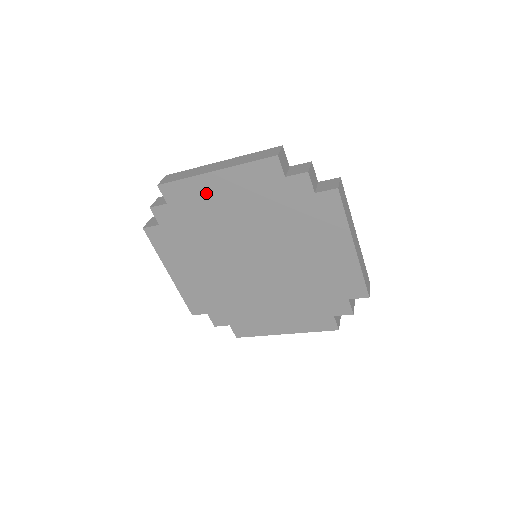
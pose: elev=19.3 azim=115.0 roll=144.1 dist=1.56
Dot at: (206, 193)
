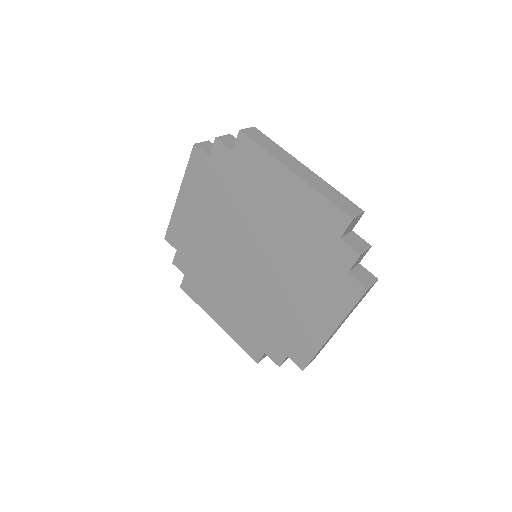
Dot at: (186, 219)
